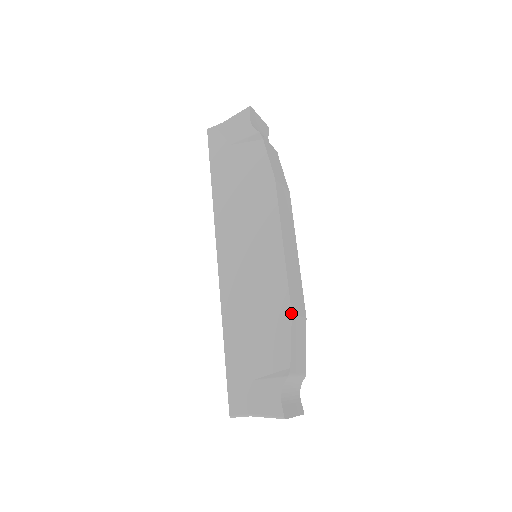
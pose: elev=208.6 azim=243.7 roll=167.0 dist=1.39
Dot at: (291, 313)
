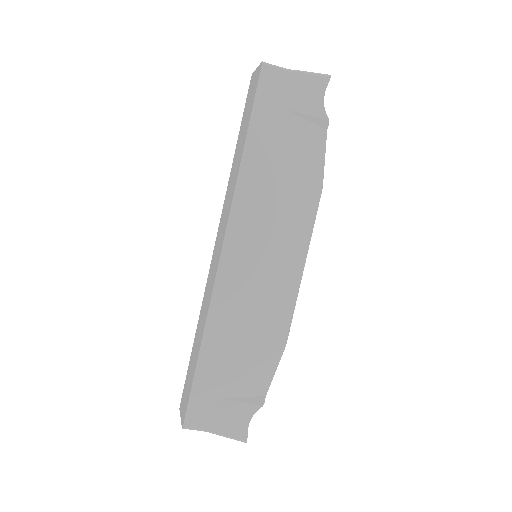
Dot at: occluded
